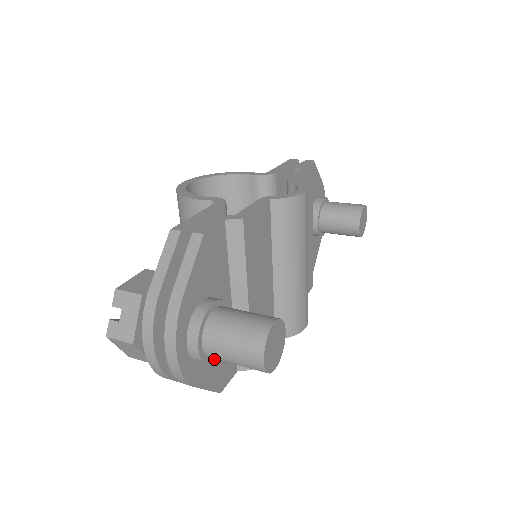
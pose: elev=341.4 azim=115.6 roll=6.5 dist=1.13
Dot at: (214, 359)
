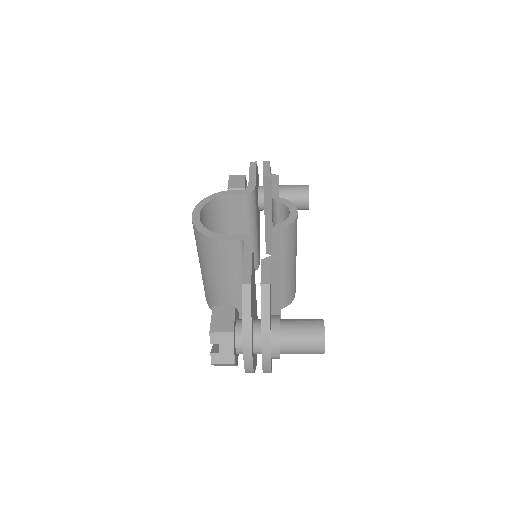
Dot at: occluded
